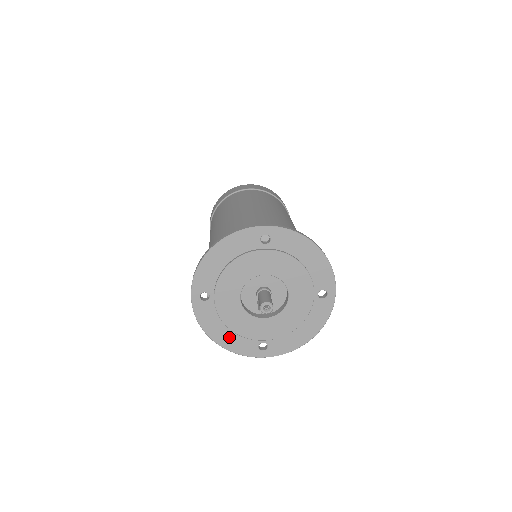
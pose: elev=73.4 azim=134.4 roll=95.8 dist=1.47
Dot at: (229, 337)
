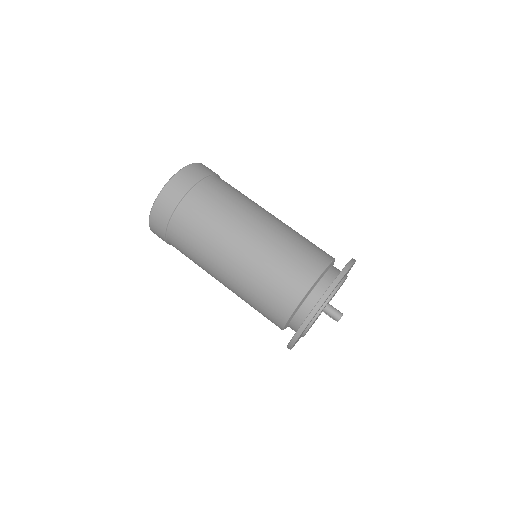
Dot at: occluded
